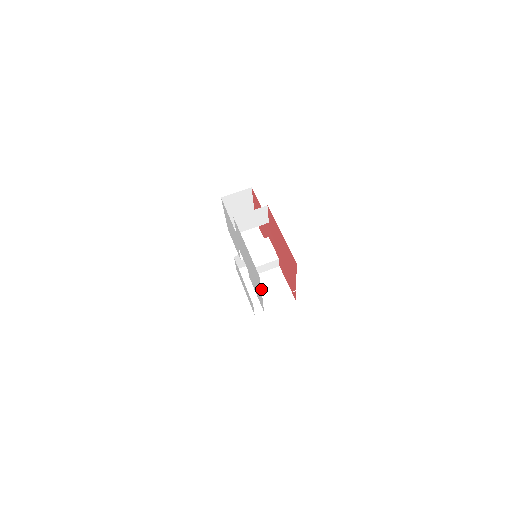
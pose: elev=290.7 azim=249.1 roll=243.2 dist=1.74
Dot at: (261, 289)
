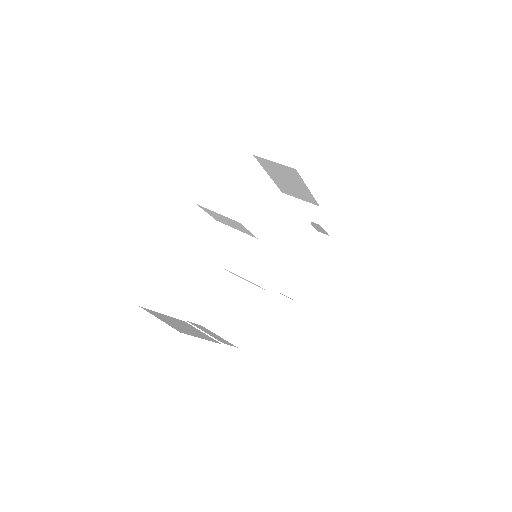
Dot at: (225, 298)
